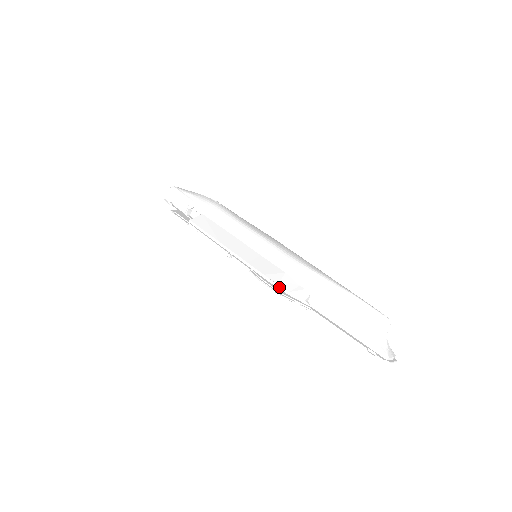
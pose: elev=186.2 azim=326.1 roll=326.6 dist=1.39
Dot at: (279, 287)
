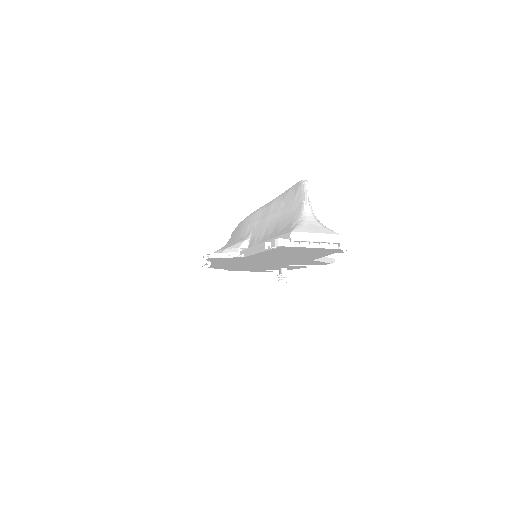
Dot at: (218, 252)
